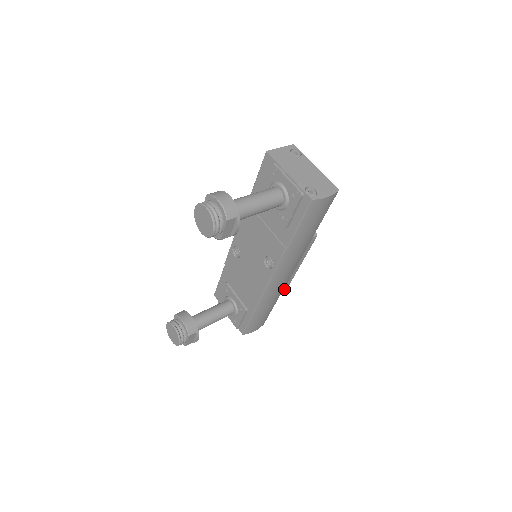
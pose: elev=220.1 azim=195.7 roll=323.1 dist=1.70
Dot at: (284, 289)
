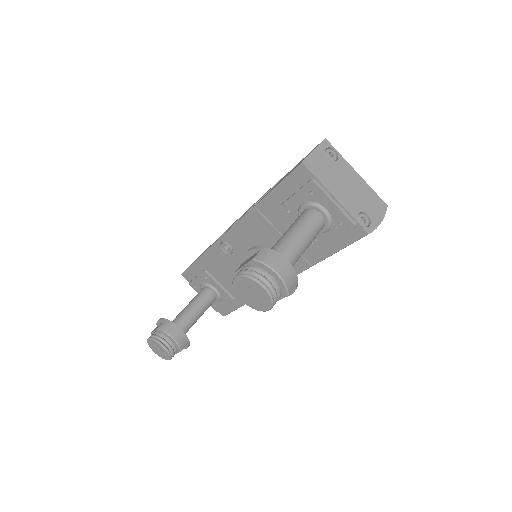
Dot at: occluded
